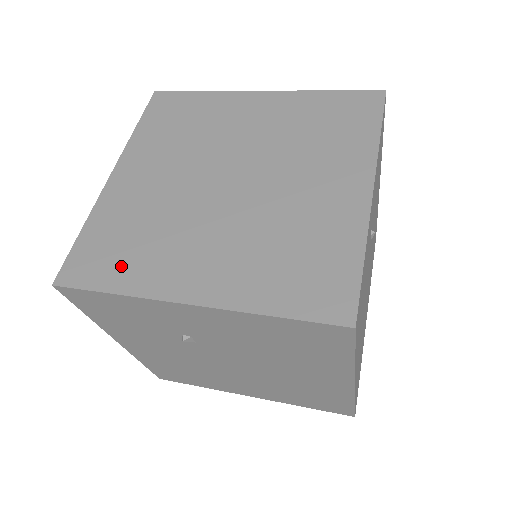
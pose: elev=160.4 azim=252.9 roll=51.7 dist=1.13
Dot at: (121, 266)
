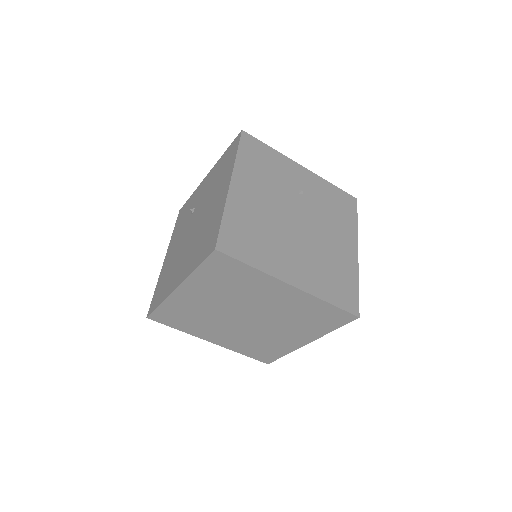
Dot at: occluded
